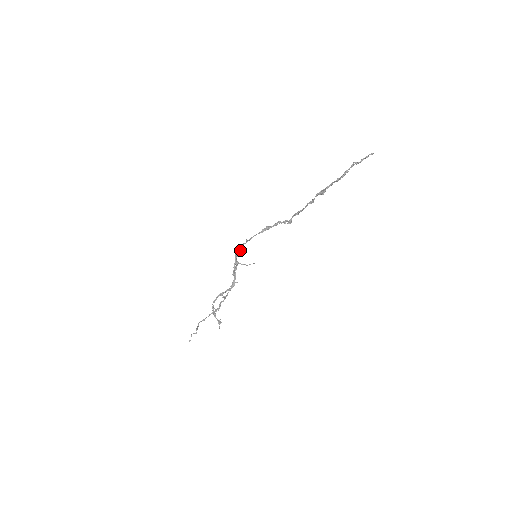
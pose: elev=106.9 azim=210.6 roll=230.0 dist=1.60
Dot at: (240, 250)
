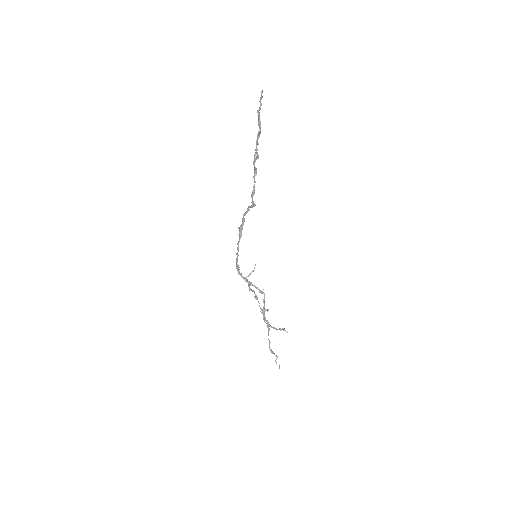
Dot at: (238, 267)
